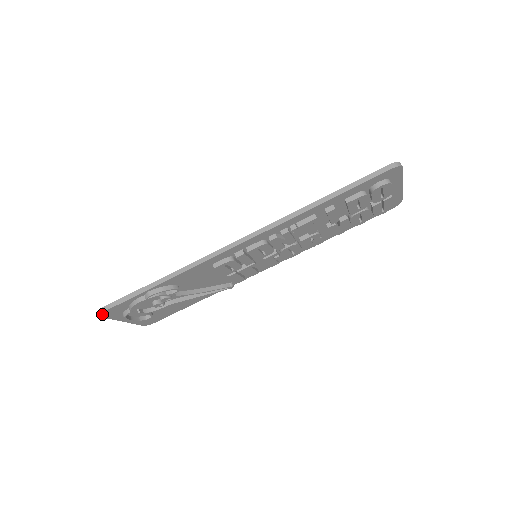
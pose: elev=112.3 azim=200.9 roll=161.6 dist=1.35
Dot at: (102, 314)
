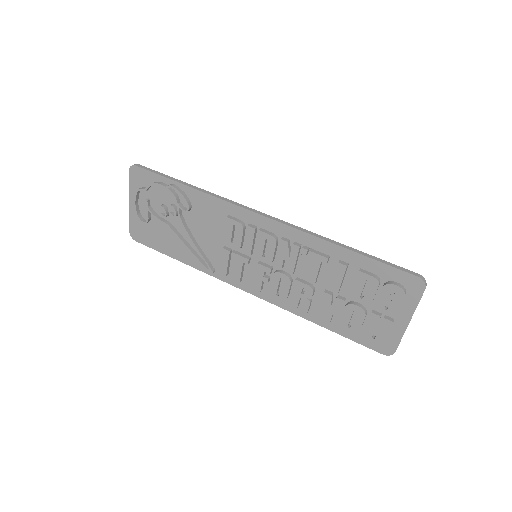
Dot at: (132, 168)
